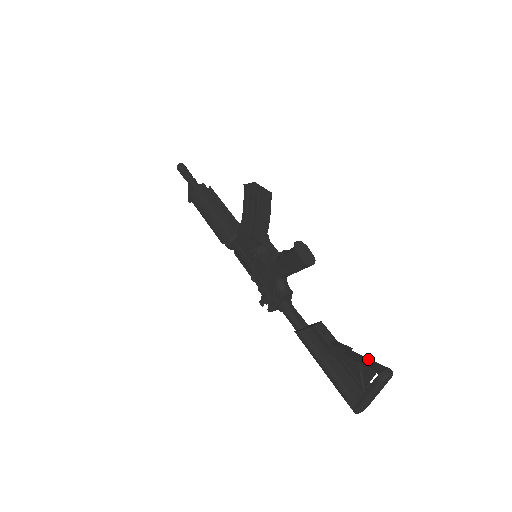
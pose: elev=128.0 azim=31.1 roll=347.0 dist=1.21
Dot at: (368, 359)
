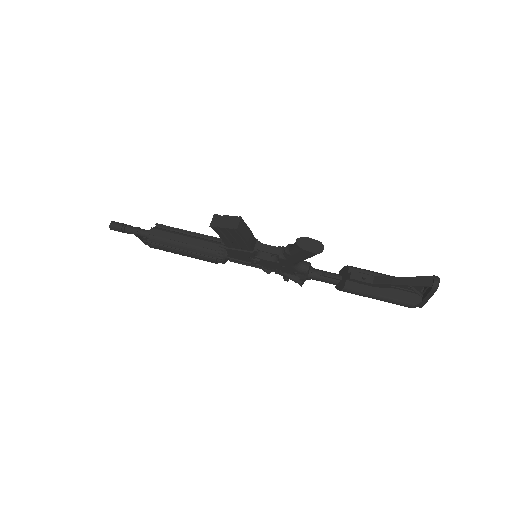
Dot at: (412, 278)
